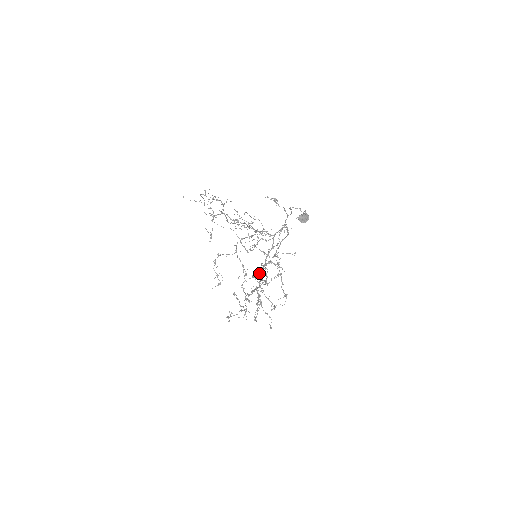
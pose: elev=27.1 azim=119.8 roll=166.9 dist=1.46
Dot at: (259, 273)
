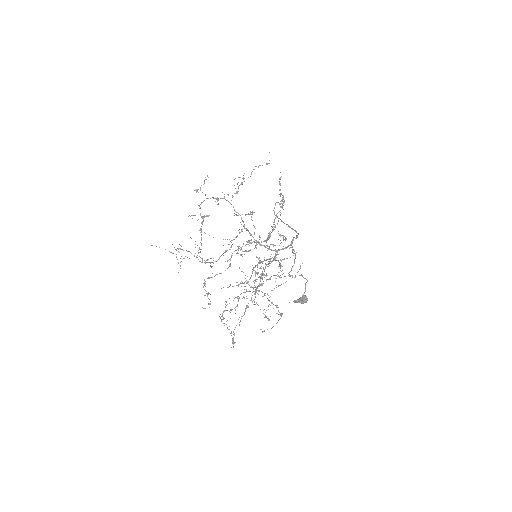
Dot at: occluded
